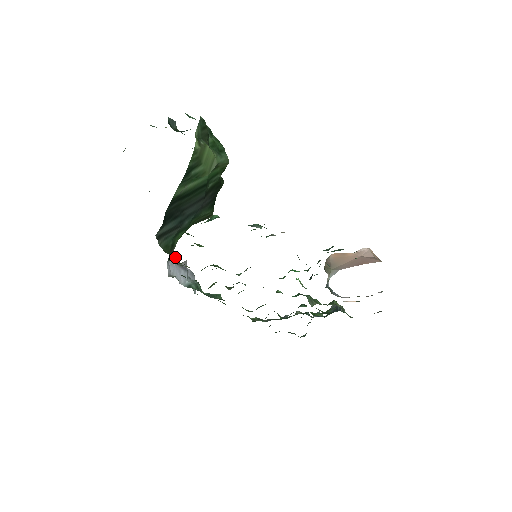
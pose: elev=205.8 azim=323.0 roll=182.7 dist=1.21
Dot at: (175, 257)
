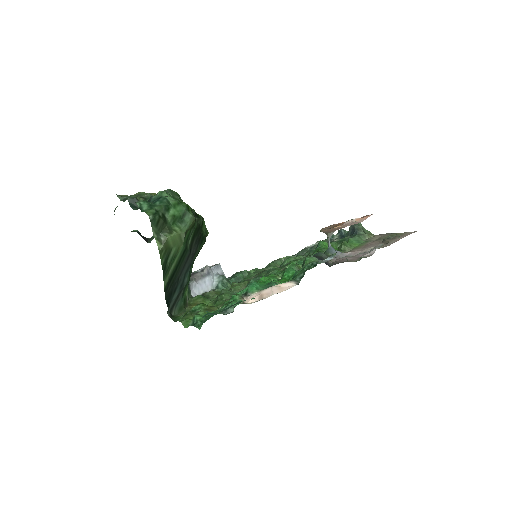
Dot at: occluded
